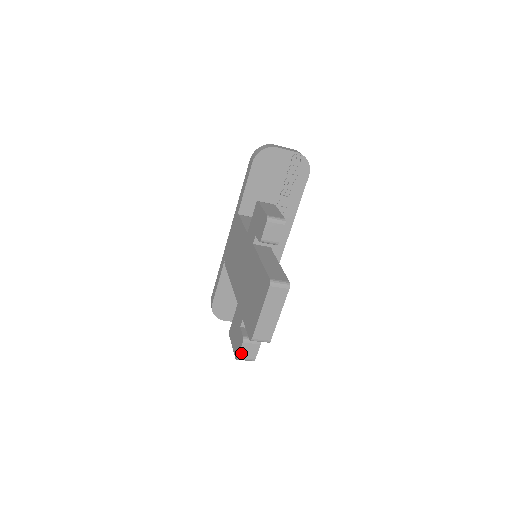
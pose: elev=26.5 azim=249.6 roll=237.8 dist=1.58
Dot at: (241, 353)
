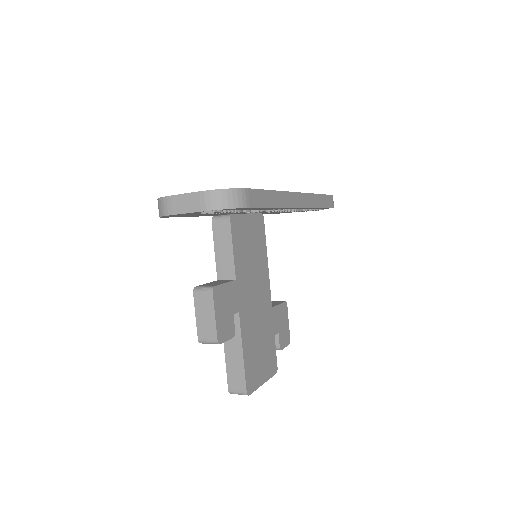
Dot at: occluded
